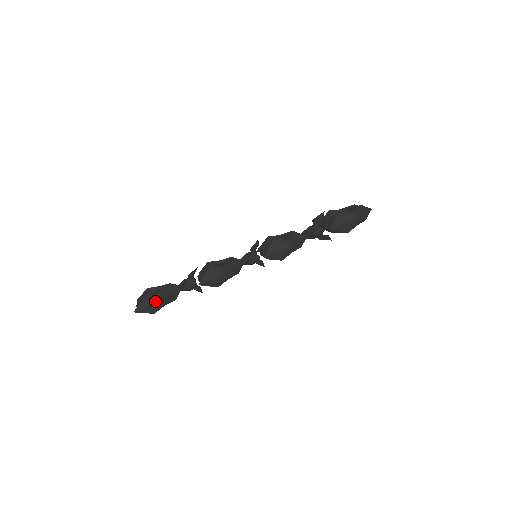
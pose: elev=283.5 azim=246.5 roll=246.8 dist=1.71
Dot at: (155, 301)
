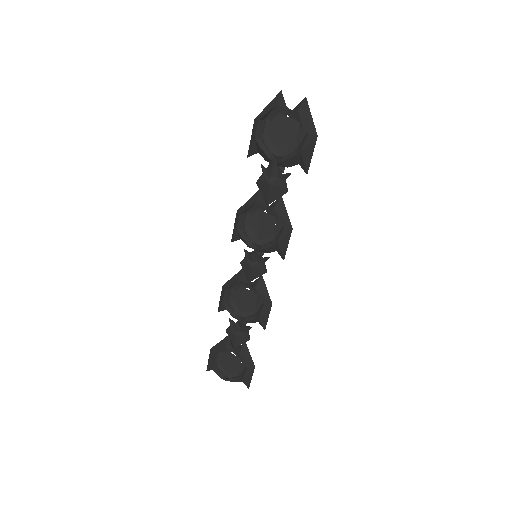
Dot at: (252, 371)
